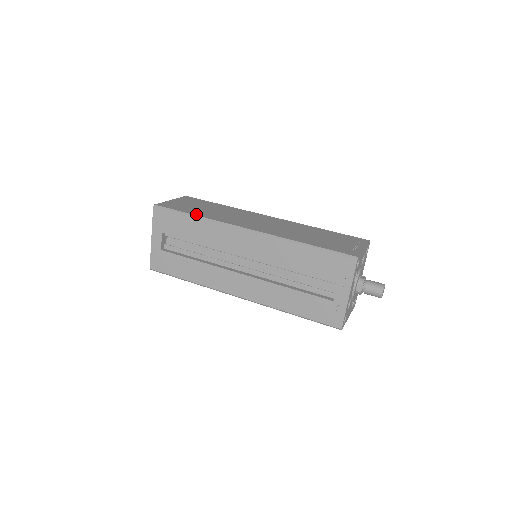
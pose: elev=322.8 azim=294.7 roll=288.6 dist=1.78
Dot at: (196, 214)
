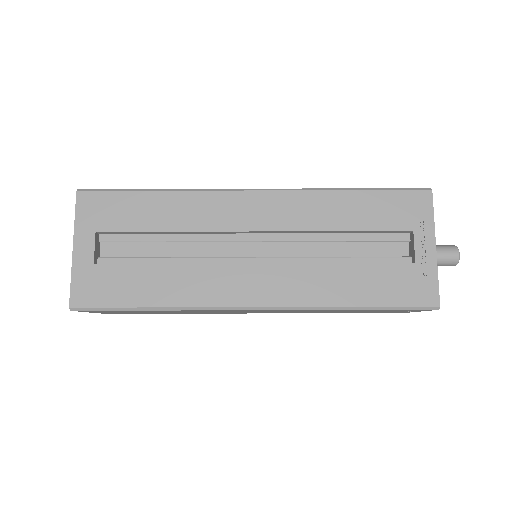
Dot at: (158, 190)
